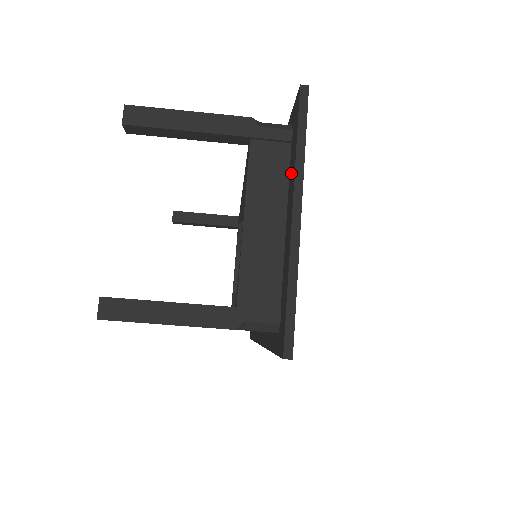
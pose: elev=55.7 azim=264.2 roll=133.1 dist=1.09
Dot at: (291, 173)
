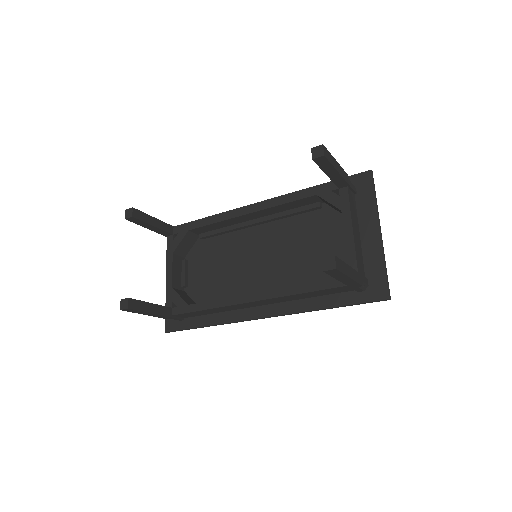
Dot at: (365, 210)
